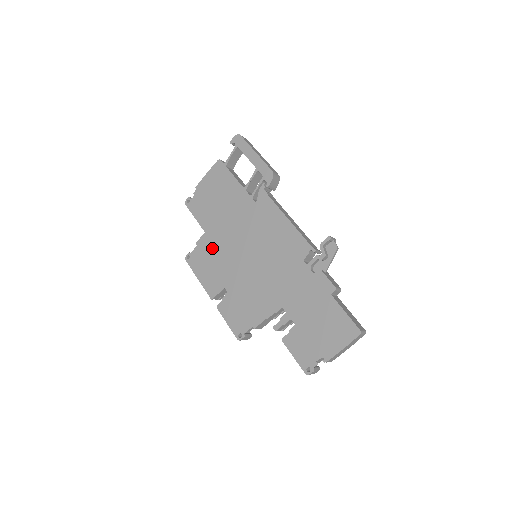
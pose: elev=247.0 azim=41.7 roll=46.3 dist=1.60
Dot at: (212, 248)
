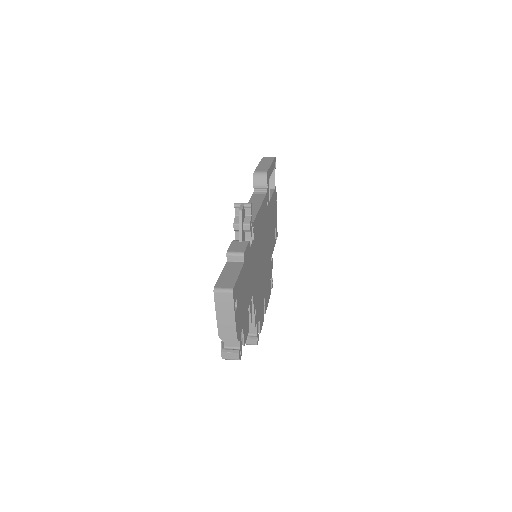
Dot at: occluded
